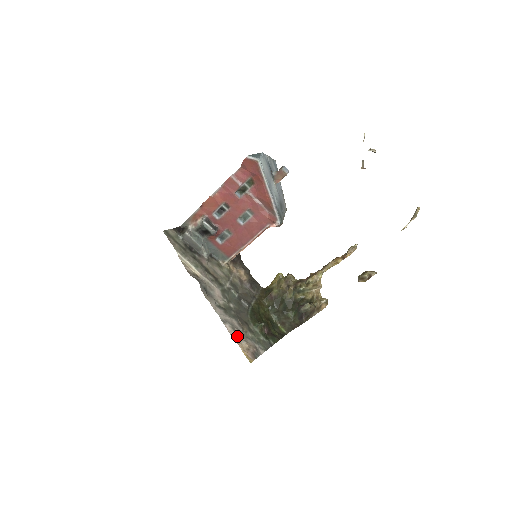
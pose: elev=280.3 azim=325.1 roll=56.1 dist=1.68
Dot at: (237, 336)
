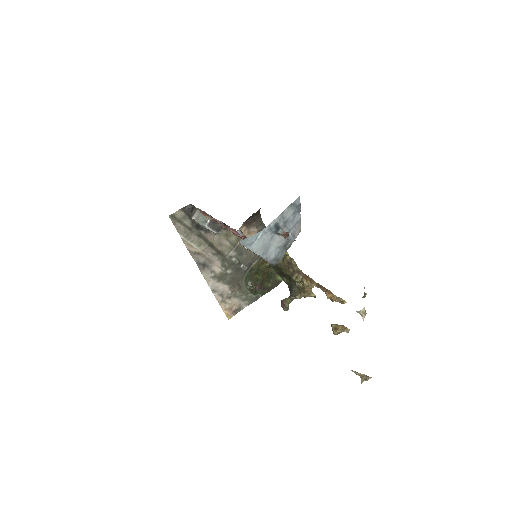
Dot at: (223, 301)
